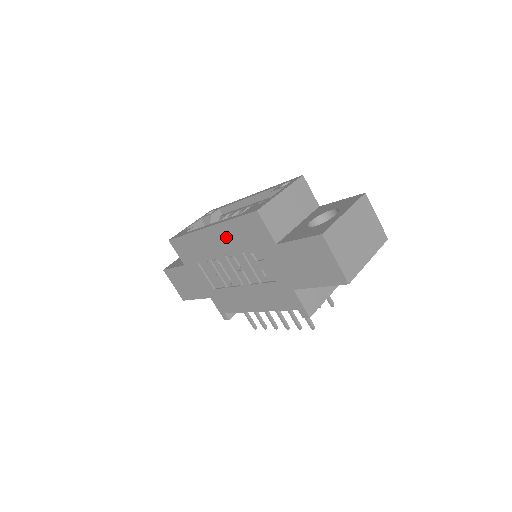
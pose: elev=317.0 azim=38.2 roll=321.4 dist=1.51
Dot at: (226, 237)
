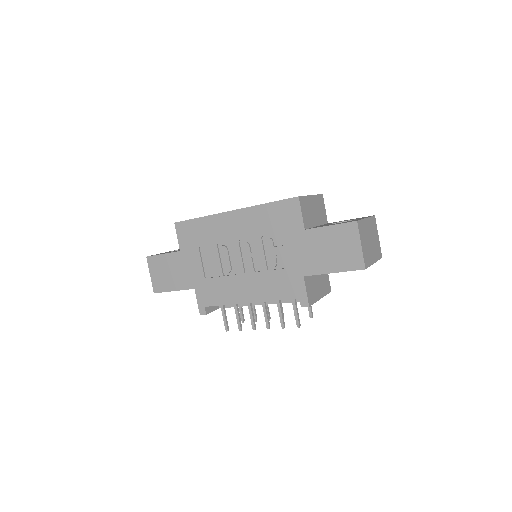
Dot at: (250, 221)
